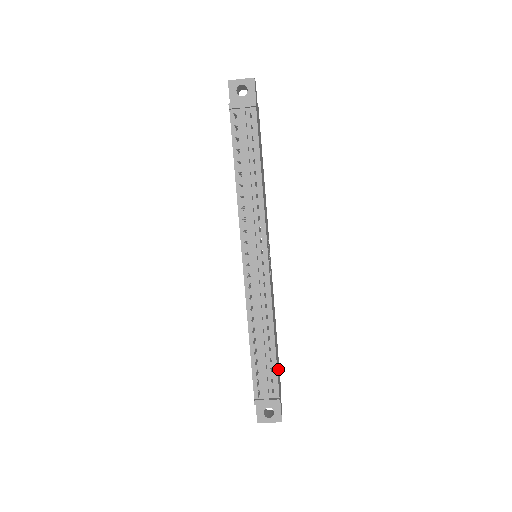
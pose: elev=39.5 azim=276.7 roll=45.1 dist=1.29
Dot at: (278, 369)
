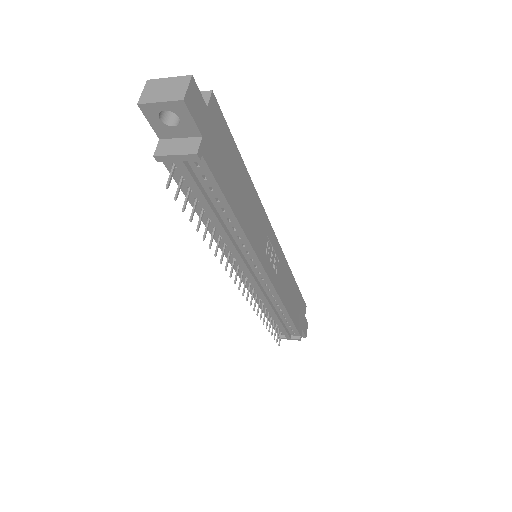
Dot at: (299, 311)
